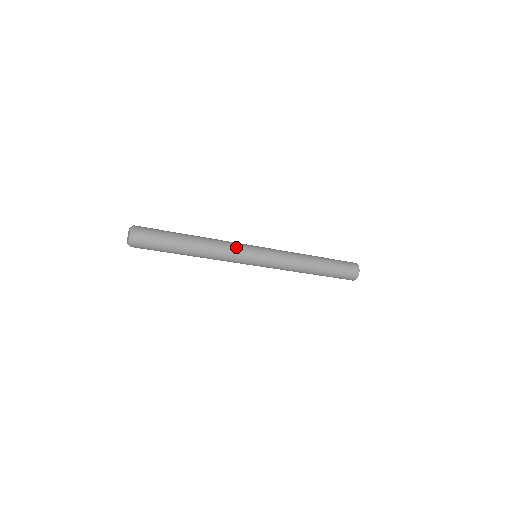
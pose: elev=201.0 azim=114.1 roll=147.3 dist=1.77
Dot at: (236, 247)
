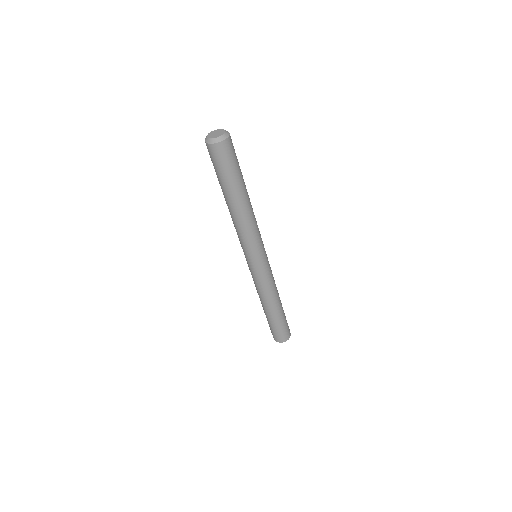
Dot at: occluded
